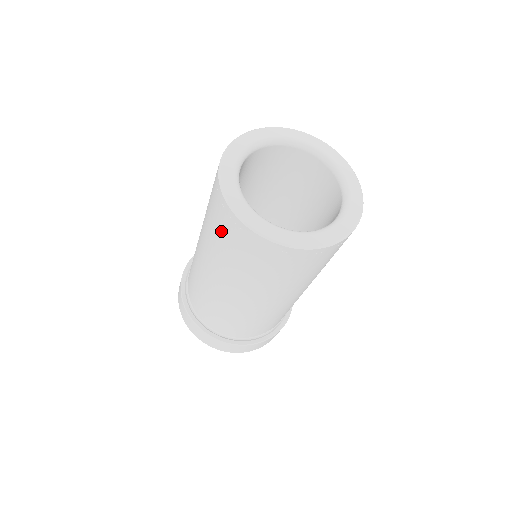
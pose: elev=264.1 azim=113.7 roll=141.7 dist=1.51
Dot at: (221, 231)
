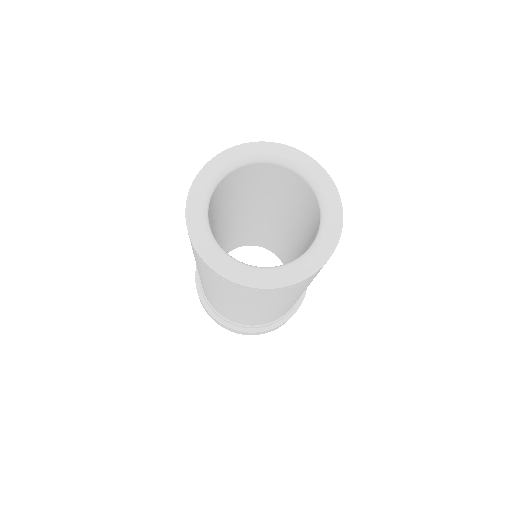
Dot at: occluded
